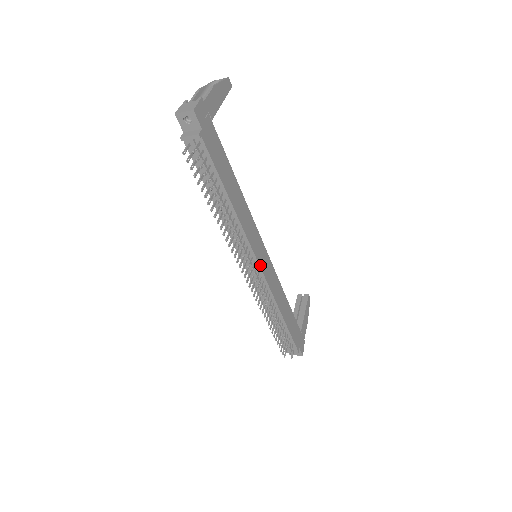
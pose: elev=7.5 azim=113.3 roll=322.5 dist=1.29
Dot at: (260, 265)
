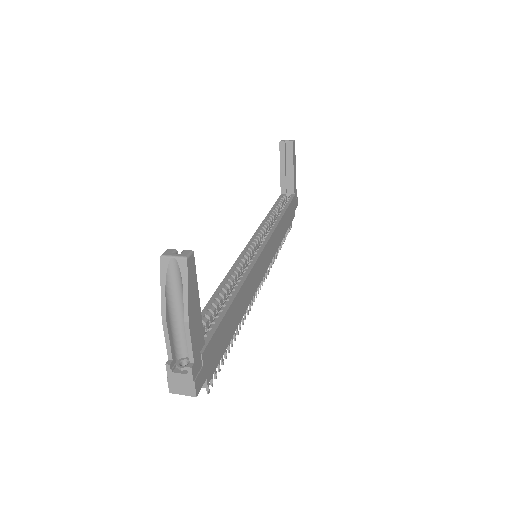
Dot at: (265, 270)
